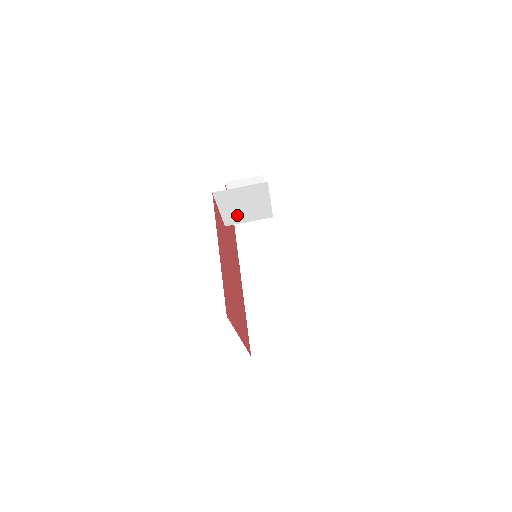
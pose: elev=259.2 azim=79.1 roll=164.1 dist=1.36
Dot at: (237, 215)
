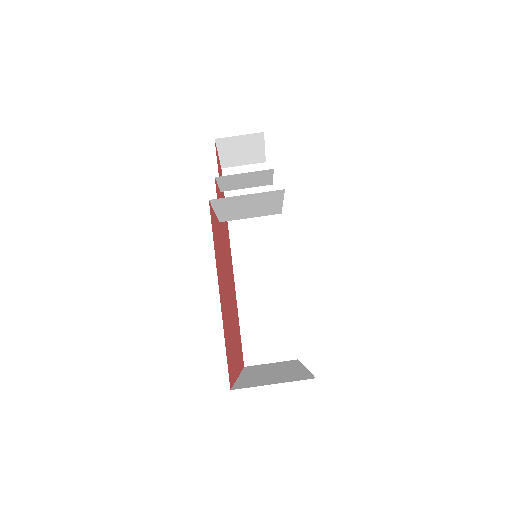
Dot at: (237, 214)
